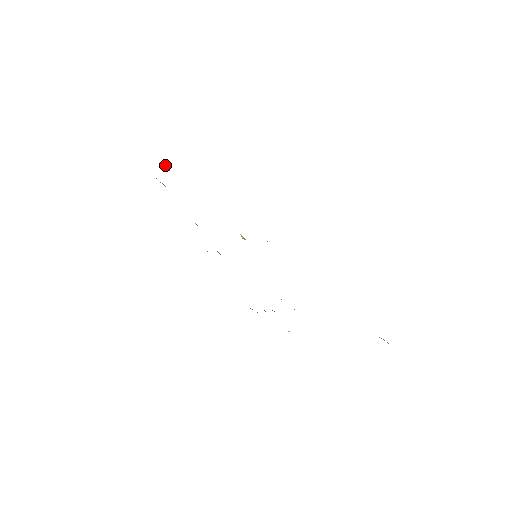
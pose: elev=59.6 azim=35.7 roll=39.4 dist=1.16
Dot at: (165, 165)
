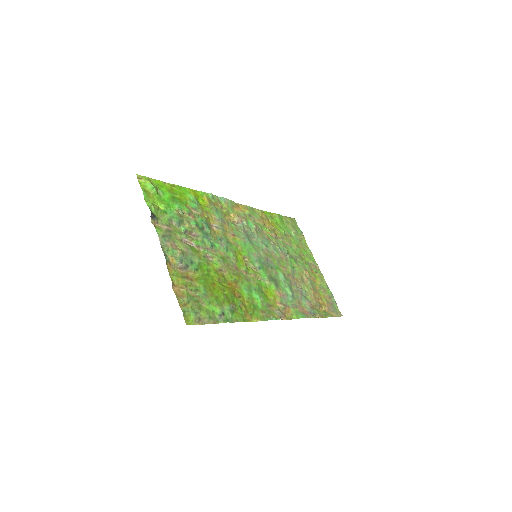
Dot at: (186, 231)
